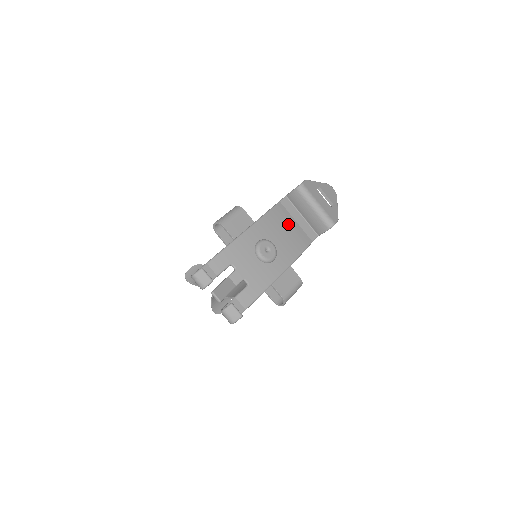
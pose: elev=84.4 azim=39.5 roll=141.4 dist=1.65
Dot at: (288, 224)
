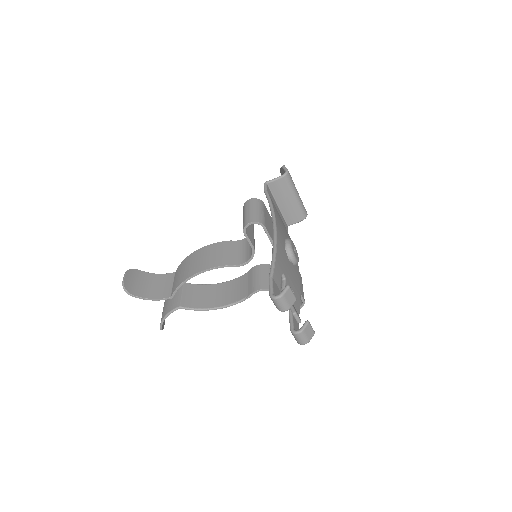
Dot at: occluded
